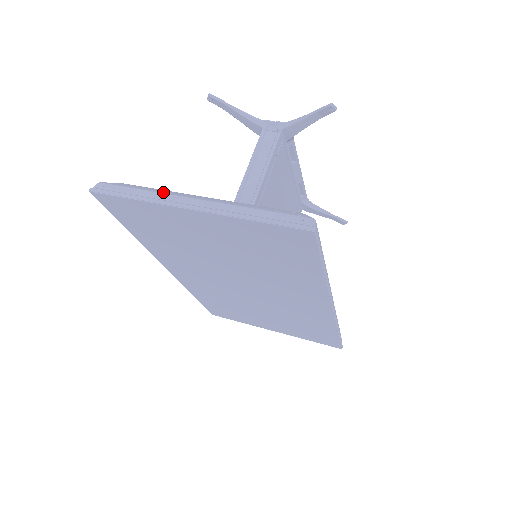
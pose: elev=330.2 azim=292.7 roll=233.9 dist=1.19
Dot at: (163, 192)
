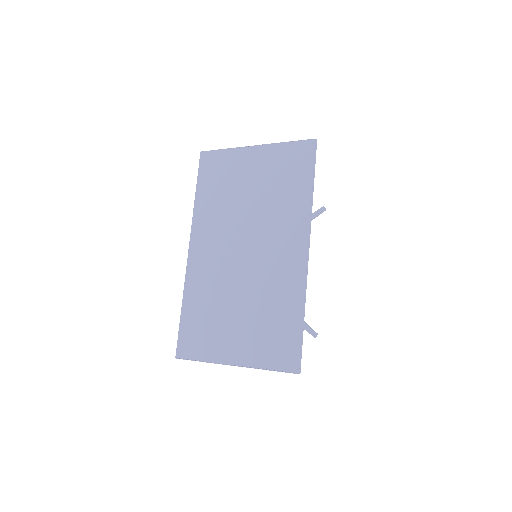
Dot at: occluded
